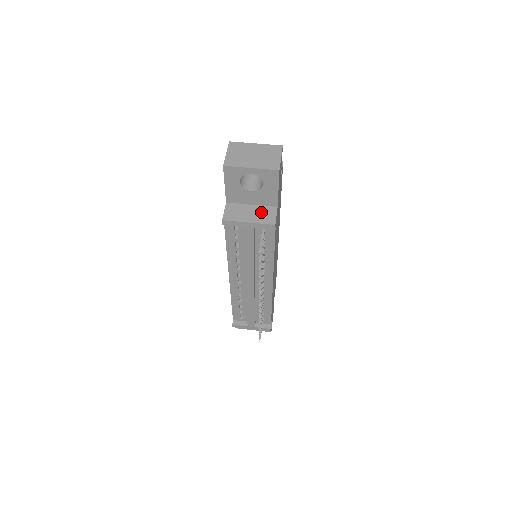
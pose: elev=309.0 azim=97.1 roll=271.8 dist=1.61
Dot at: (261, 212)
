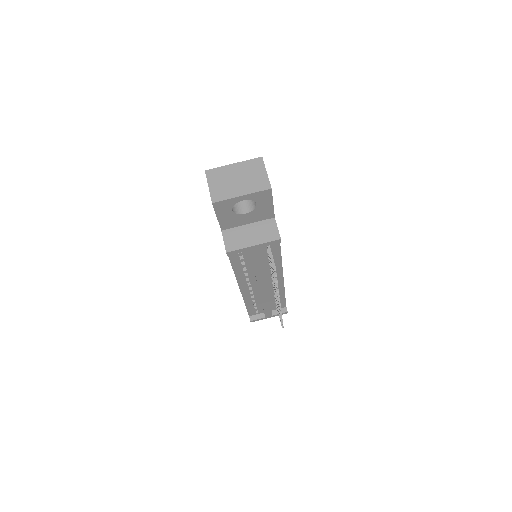
Dot at: (261, 229)
